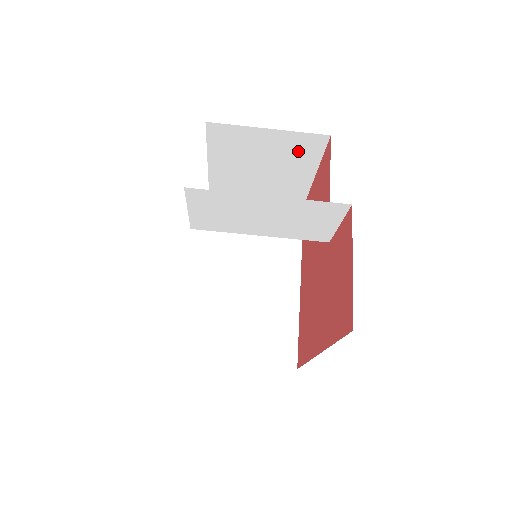
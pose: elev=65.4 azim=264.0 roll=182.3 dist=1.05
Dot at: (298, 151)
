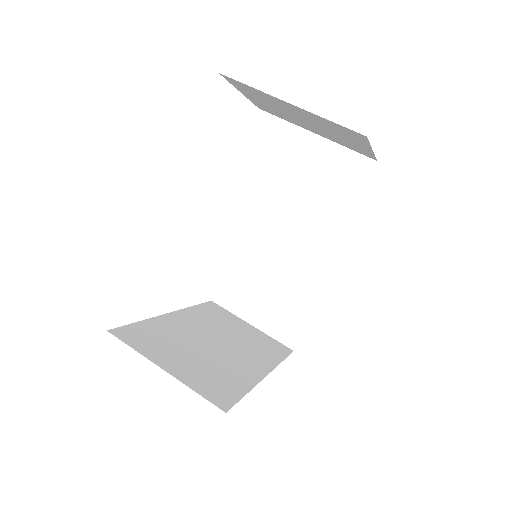
Dot at: (320, 252)
